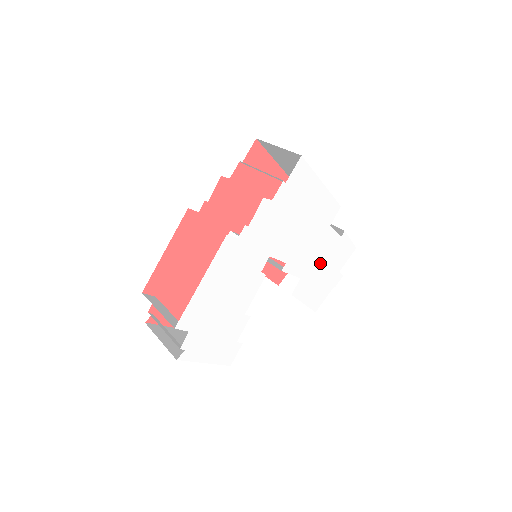
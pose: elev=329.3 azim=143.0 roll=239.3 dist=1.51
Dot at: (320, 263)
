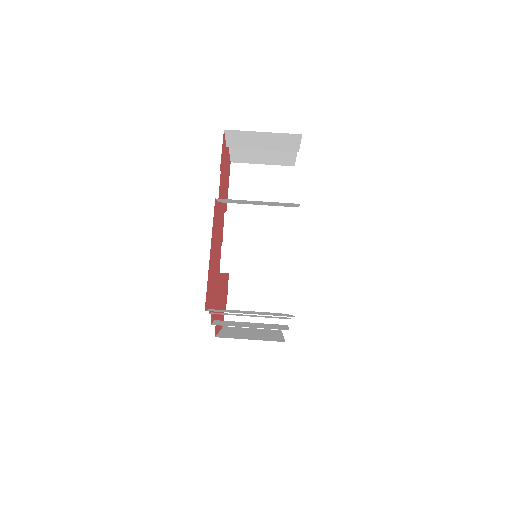
Dot at: occluded
